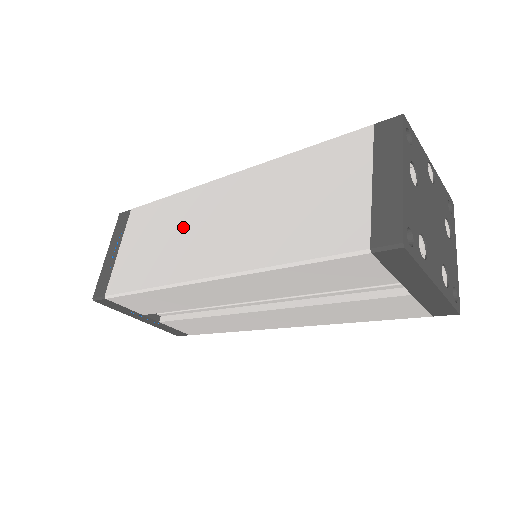
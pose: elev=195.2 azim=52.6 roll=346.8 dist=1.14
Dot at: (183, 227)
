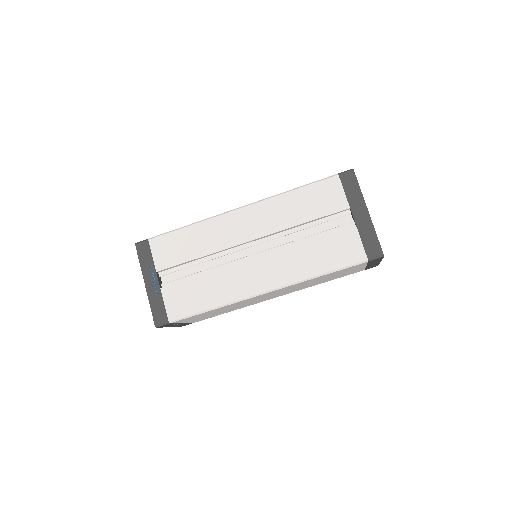
Dot at: occluded
